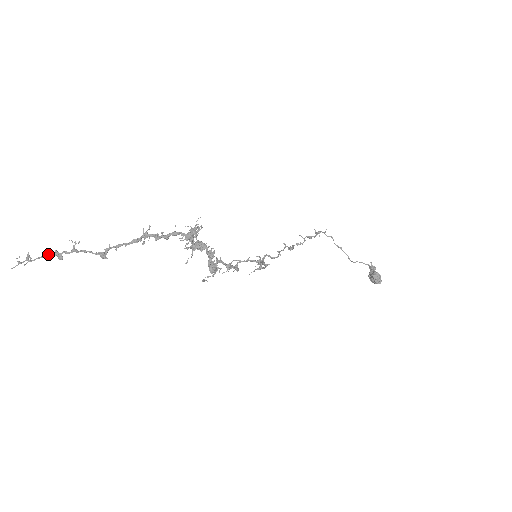
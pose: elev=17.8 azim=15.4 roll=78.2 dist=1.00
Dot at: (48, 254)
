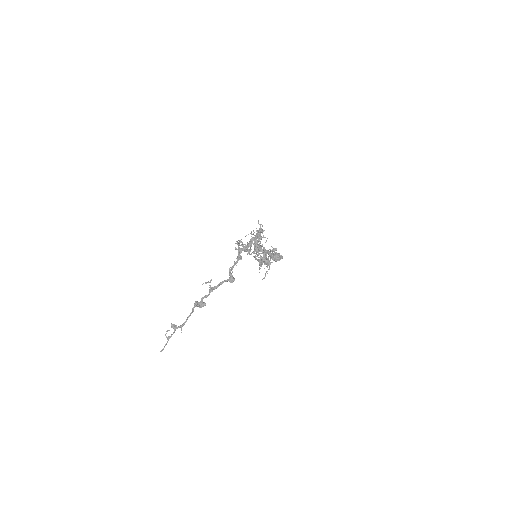
Dot at: (193, 308)
